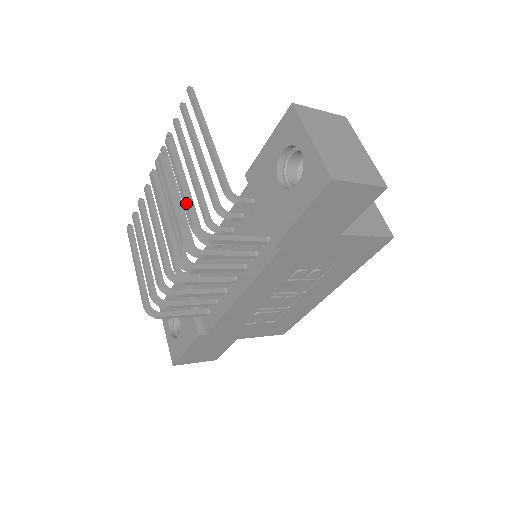
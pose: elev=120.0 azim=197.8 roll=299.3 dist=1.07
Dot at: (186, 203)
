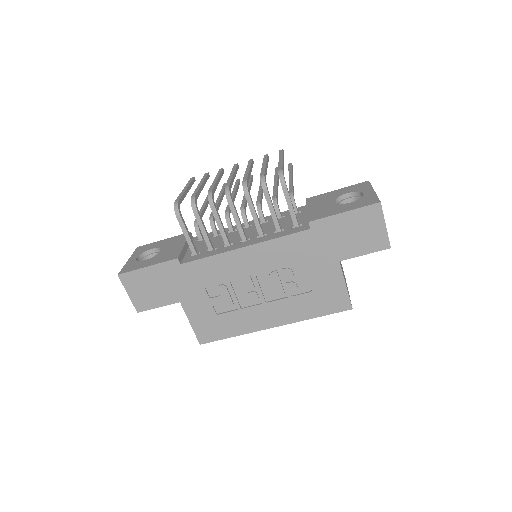
Dot at: (282, 164)
